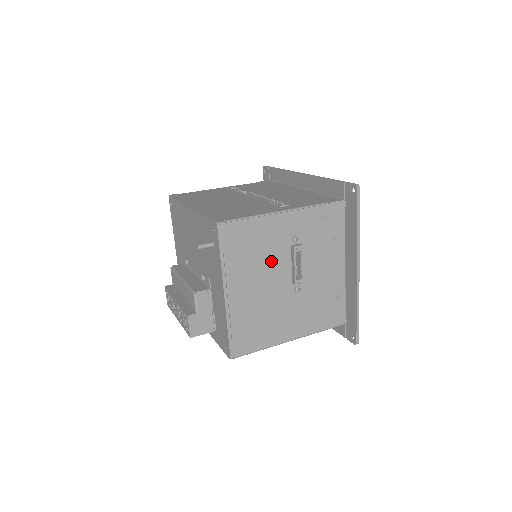
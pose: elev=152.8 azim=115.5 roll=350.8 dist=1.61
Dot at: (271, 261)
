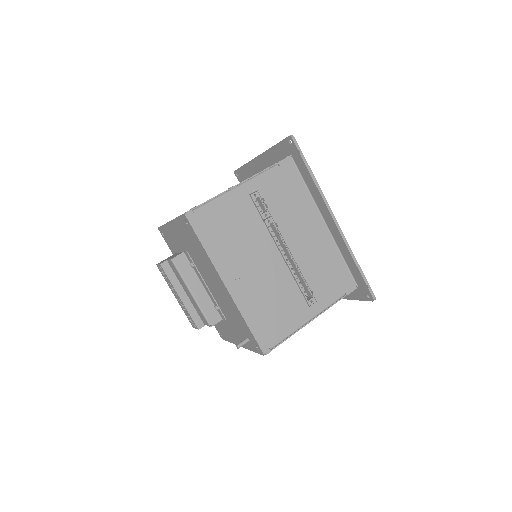
Dot at: occluded
